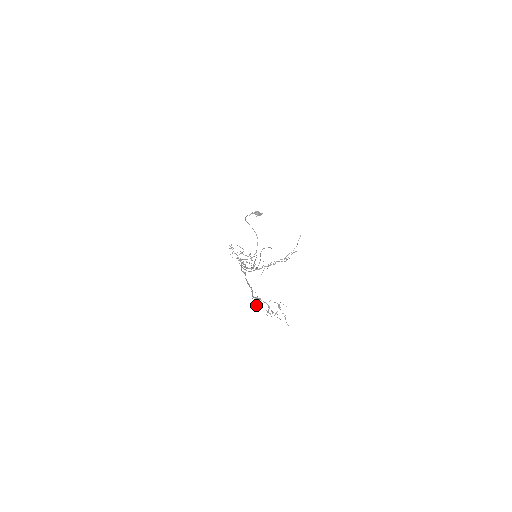
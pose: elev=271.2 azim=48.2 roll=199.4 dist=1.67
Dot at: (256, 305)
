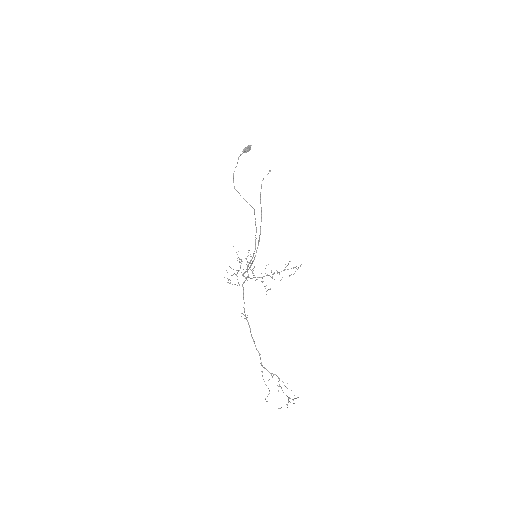
Dot at: occluded
